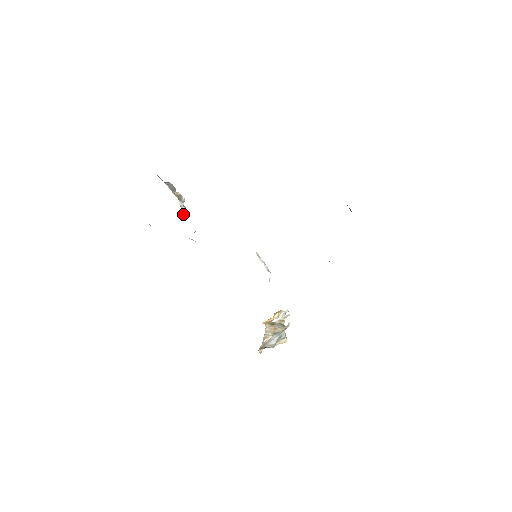
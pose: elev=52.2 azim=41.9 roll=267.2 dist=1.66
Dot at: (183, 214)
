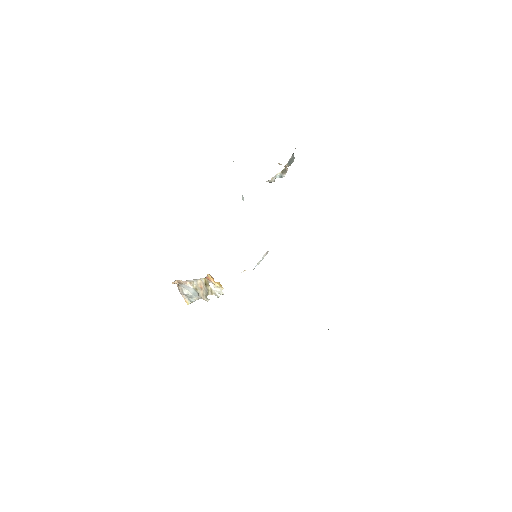
Dot at: (268, 181)
